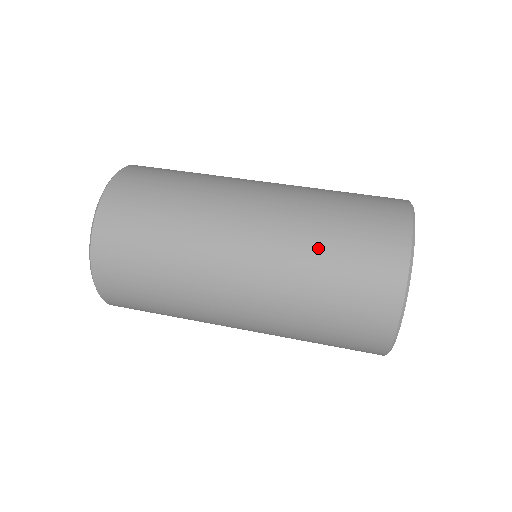
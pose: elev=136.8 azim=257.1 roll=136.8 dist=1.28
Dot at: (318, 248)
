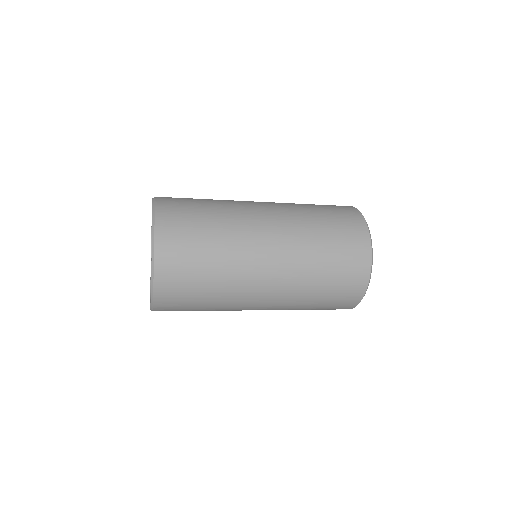
Dot at: (309, 209)
